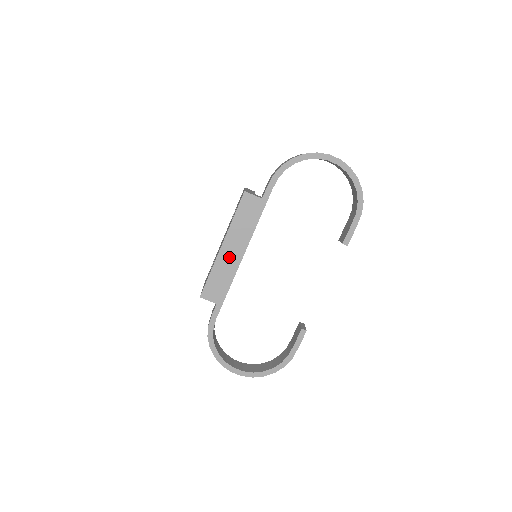
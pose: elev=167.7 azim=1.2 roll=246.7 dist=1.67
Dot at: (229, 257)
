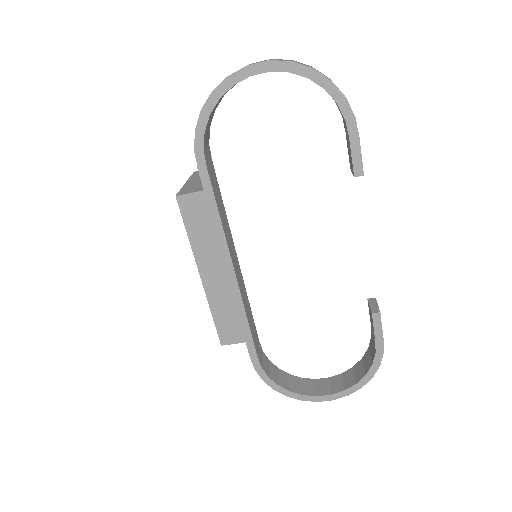
Dot at: (219, 284)
